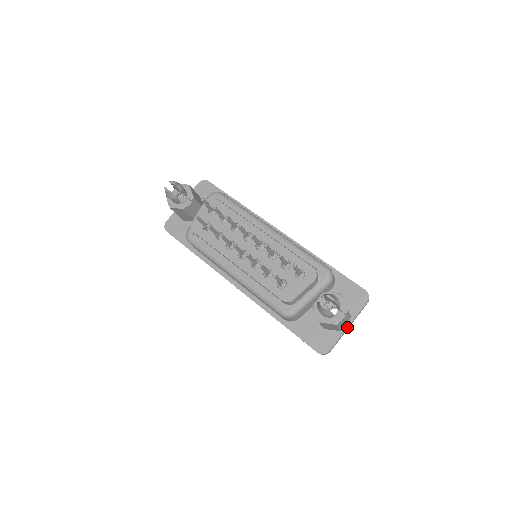
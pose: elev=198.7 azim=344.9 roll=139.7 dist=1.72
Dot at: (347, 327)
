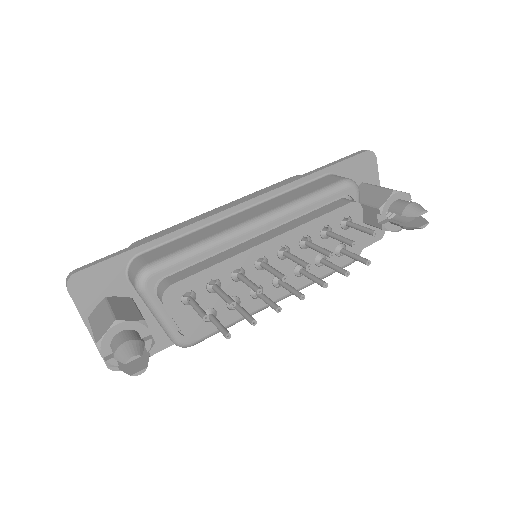
Dot at: occluded
